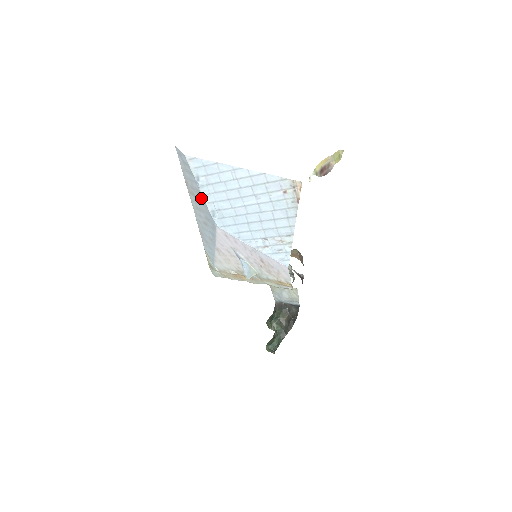
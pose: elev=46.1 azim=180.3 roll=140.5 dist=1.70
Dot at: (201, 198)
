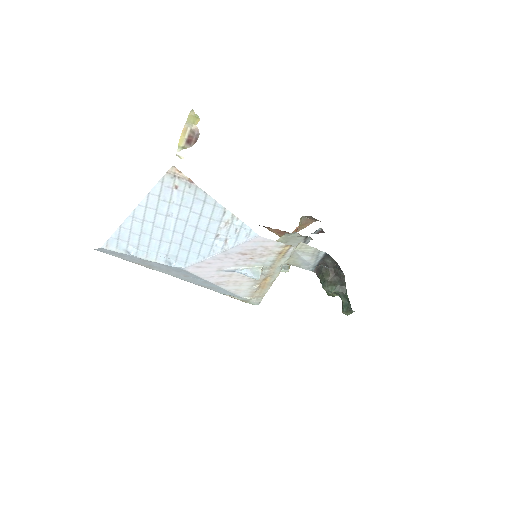
Dot at: (151, 262)
